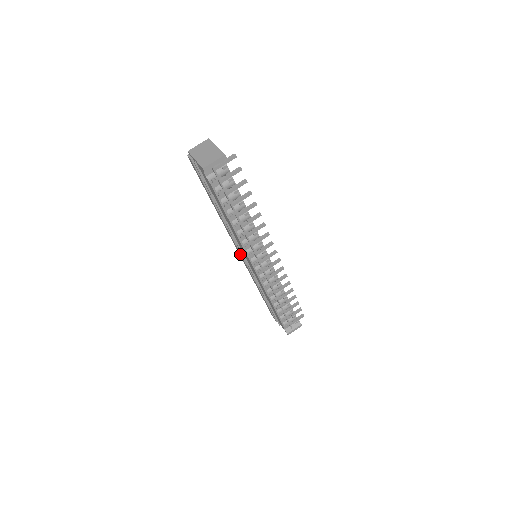
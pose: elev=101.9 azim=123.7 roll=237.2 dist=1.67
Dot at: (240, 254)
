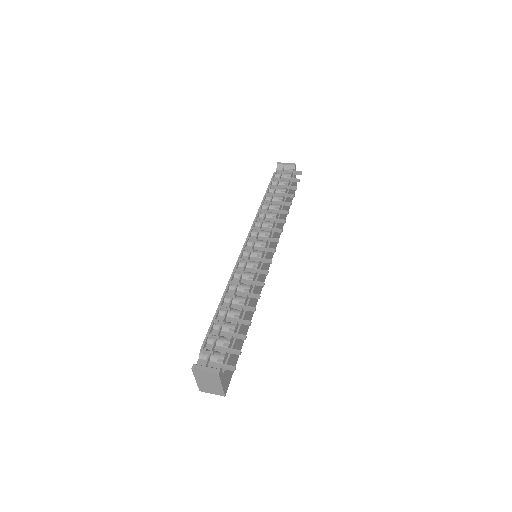
Dot at: occluded
